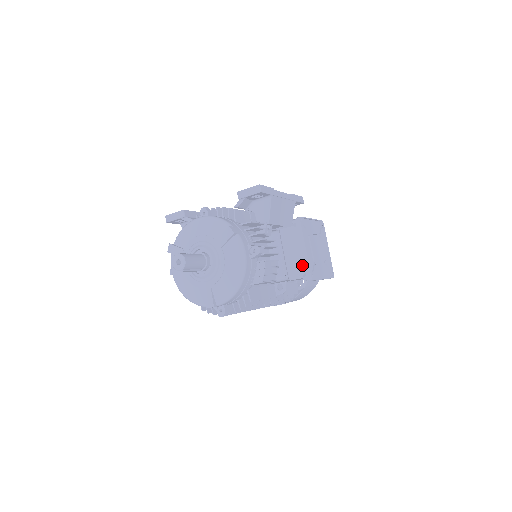
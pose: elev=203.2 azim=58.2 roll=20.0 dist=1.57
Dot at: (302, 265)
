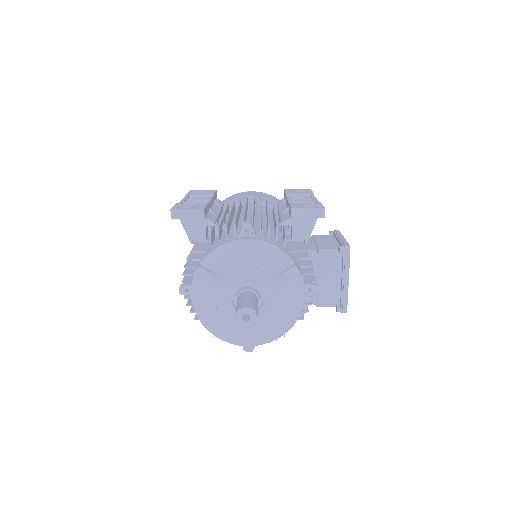
Dot at: (337, 295)
